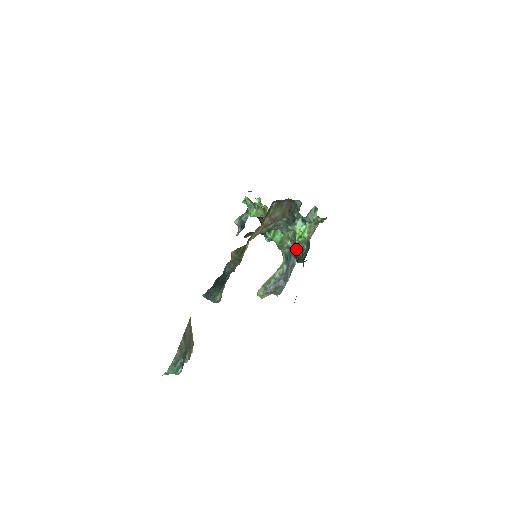
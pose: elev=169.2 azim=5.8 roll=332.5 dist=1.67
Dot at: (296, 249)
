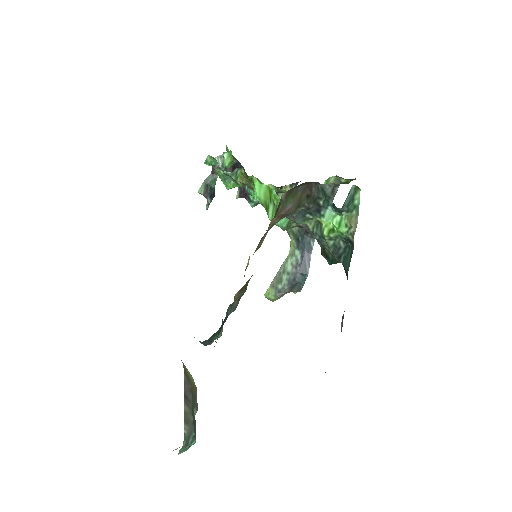
Dot at: (325, 246)
